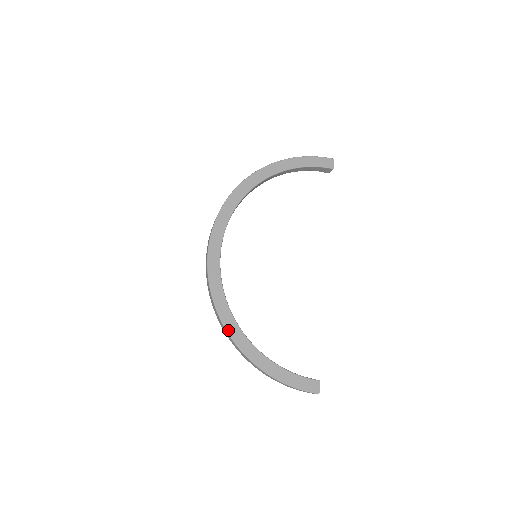
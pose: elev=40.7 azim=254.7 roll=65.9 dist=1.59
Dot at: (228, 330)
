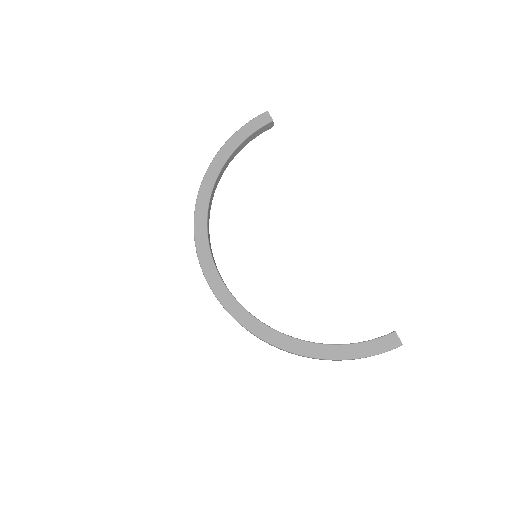
Dot at: (275, 344)
